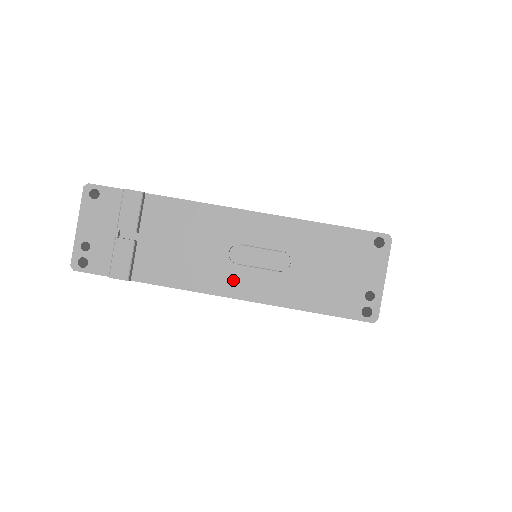
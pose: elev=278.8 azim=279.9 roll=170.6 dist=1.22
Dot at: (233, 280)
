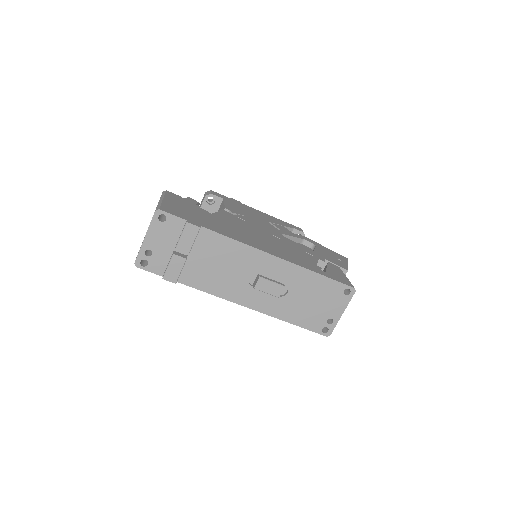
Dot at: (247, 295)
